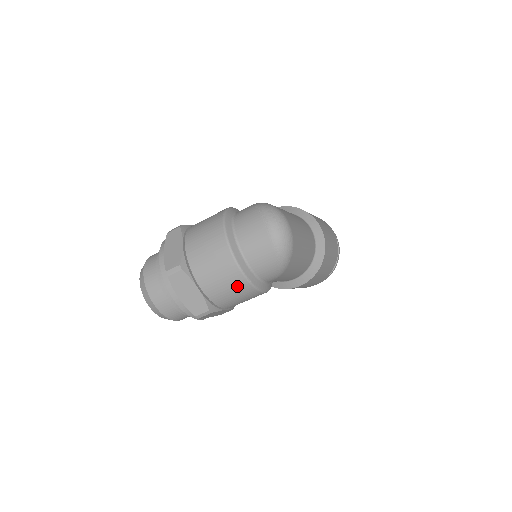
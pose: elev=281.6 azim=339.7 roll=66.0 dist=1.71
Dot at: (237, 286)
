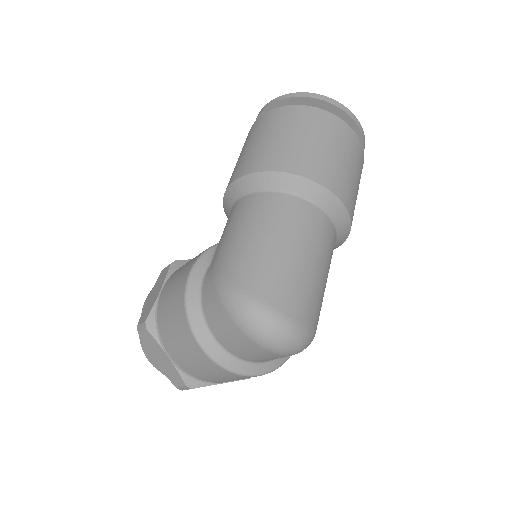
Dot at: occluded
